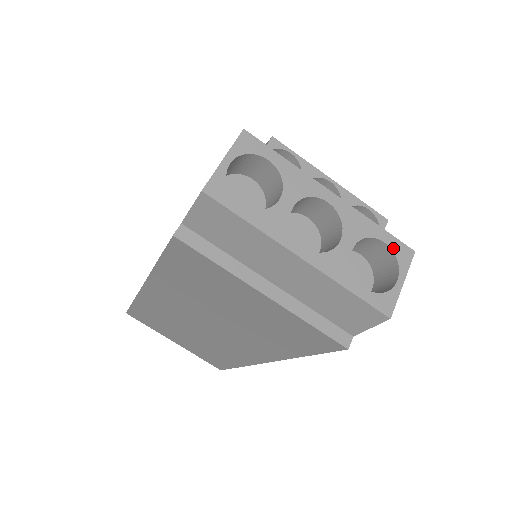
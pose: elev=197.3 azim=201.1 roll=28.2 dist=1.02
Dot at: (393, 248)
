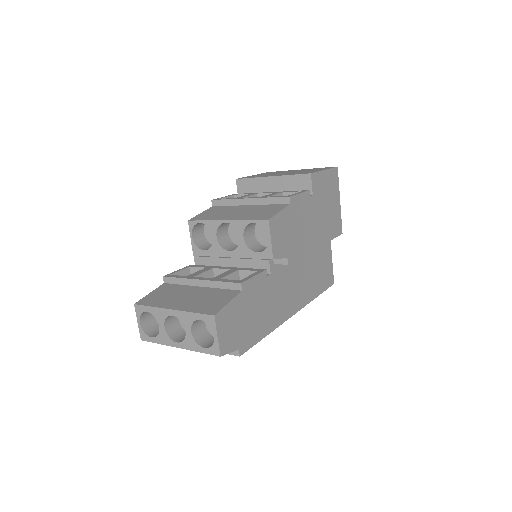
Dot at: (205, 320)
